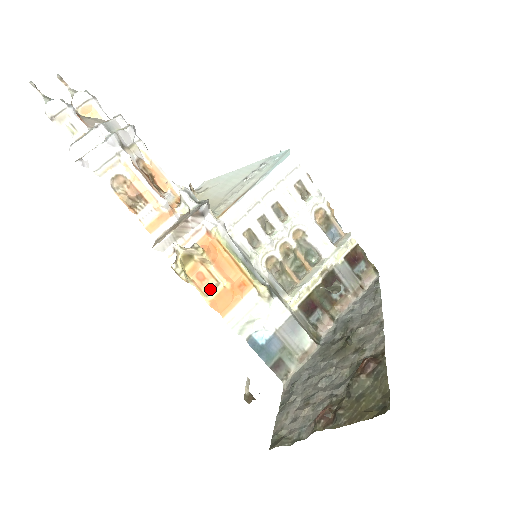
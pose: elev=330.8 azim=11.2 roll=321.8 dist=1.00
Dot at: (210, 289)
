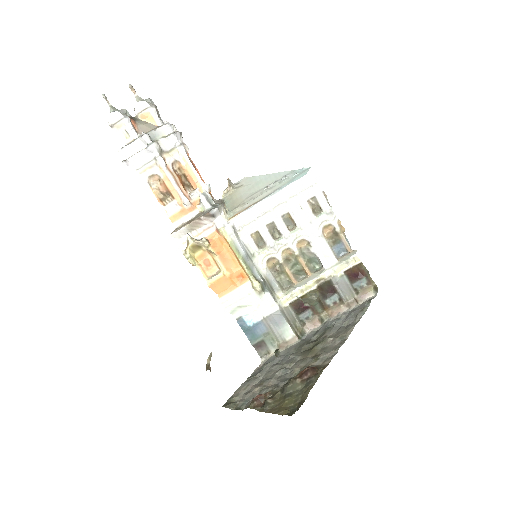
Dot at: (213, 274)
